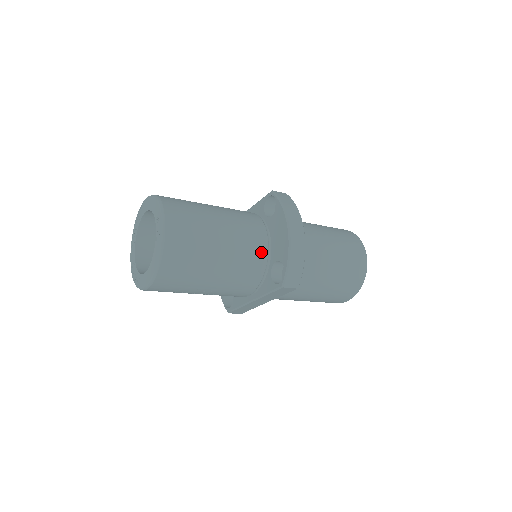
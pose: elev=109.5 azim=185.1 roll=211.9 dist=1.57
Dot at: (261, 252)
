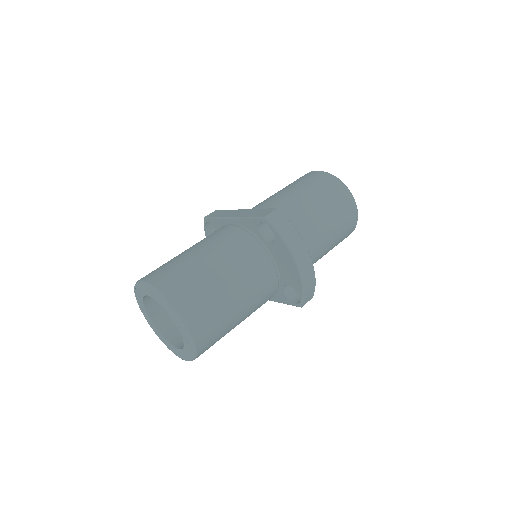
Dot at: (272, 282)
